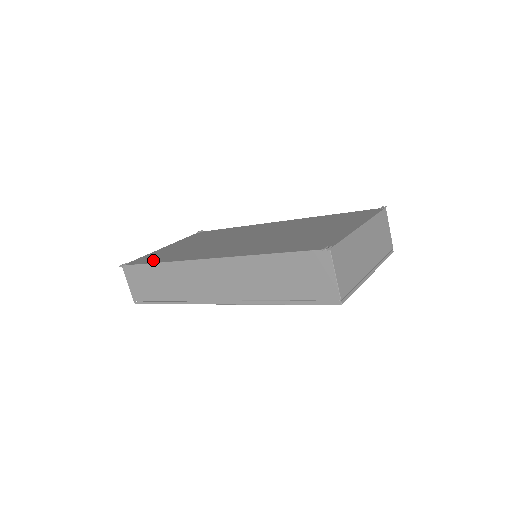
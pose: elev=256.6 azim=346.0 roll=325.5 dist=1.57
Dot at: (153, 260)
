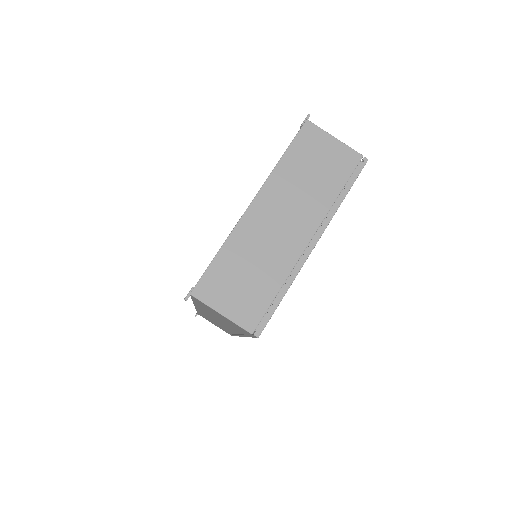
Dot at: occluded
